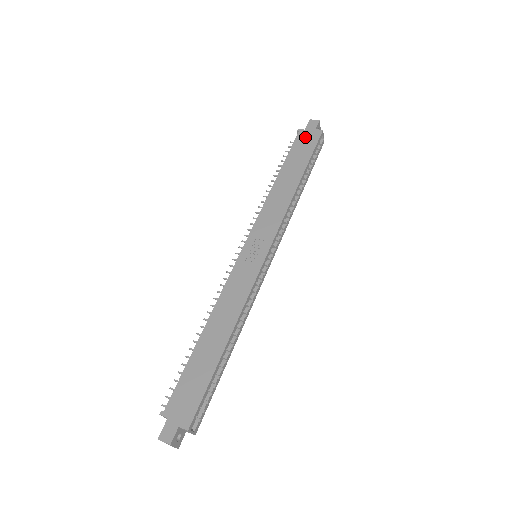
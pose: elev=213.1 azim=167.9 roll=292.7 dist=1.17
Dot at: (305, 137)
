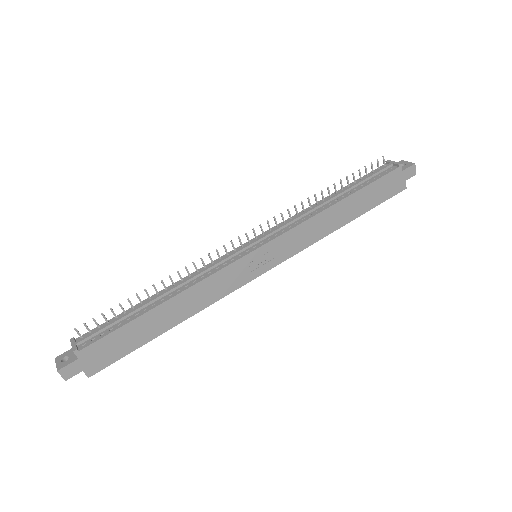
Dot at: (394, 180)
